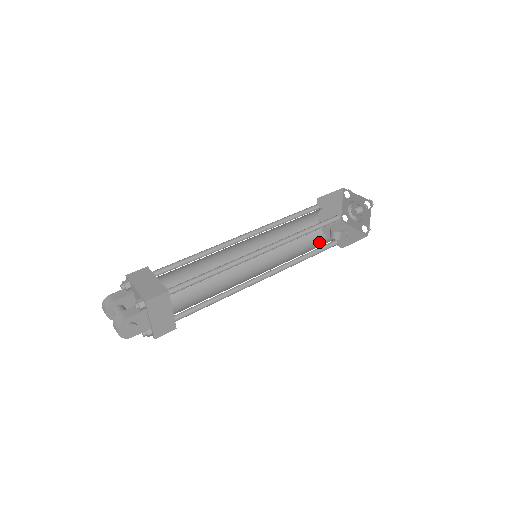
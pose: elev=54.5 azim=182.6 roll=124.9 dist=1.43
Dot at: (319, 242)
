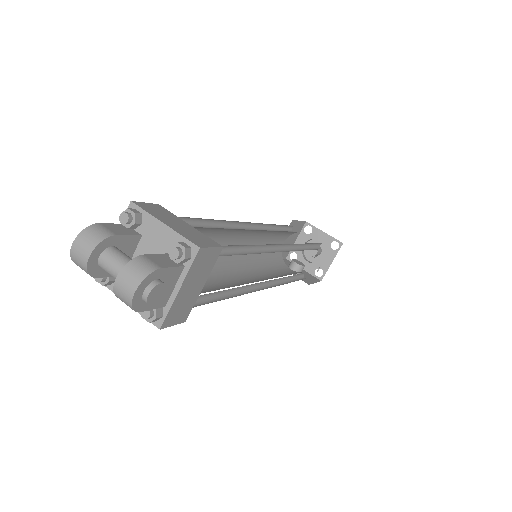
Dot at: (286, 270)
